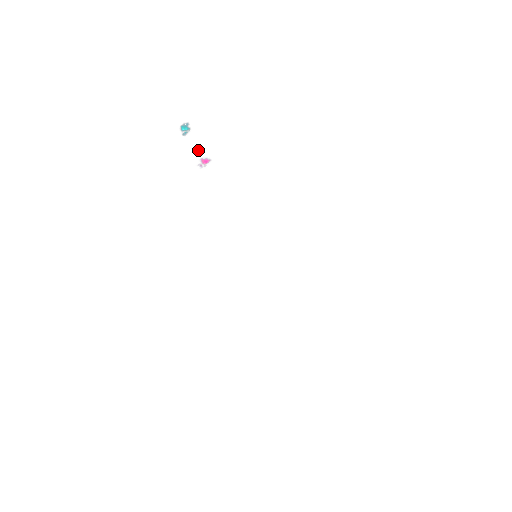
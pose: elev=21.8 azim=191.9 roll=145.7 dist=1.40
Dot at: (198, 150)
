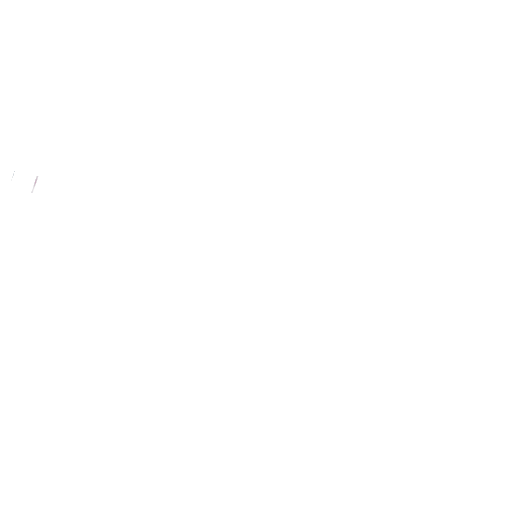
Dot at: (13, 175)
